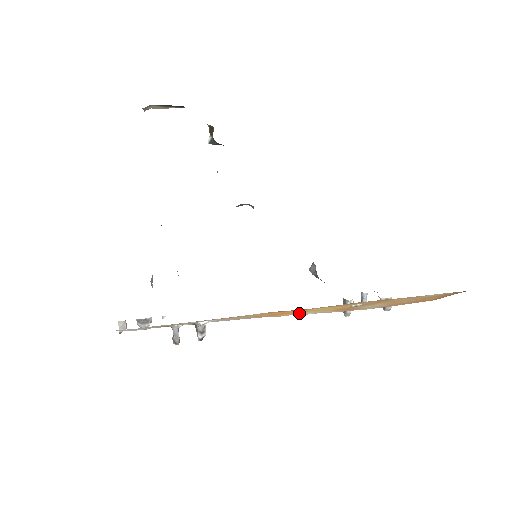
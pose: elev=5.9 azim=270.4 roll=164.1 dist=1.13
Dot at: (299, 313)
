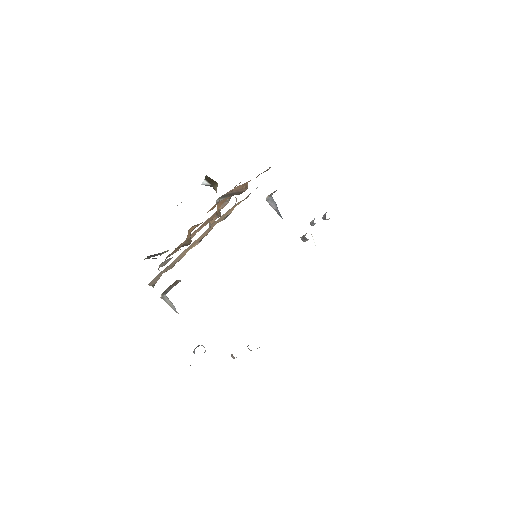
Dot at: occluded
